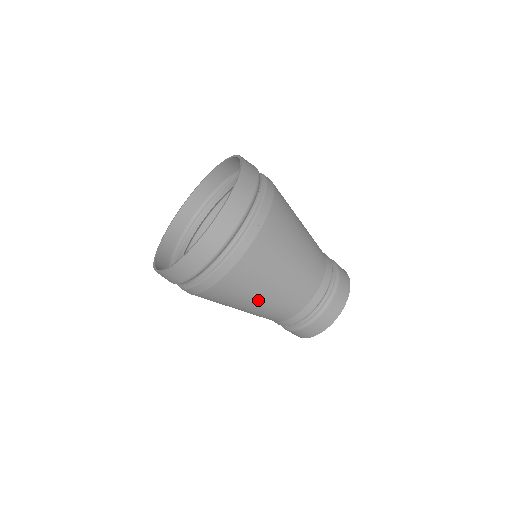
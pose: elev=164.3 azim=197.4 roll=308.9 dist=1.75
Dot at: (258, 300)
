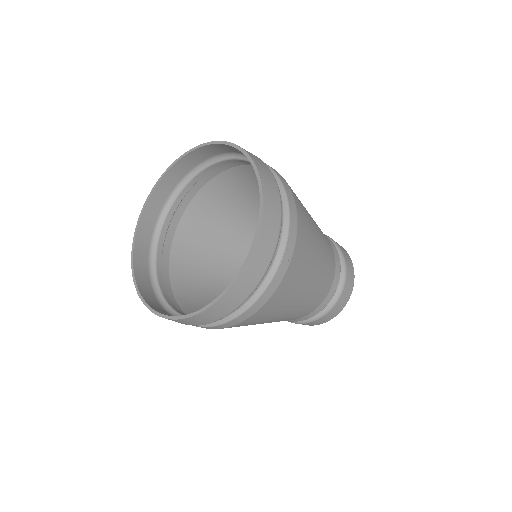
Dot at: (302, 296)
